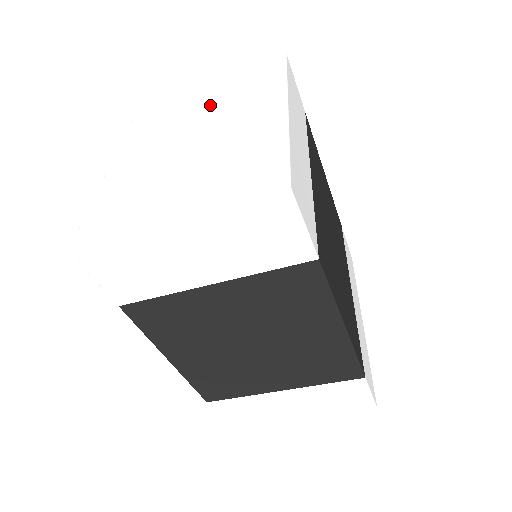
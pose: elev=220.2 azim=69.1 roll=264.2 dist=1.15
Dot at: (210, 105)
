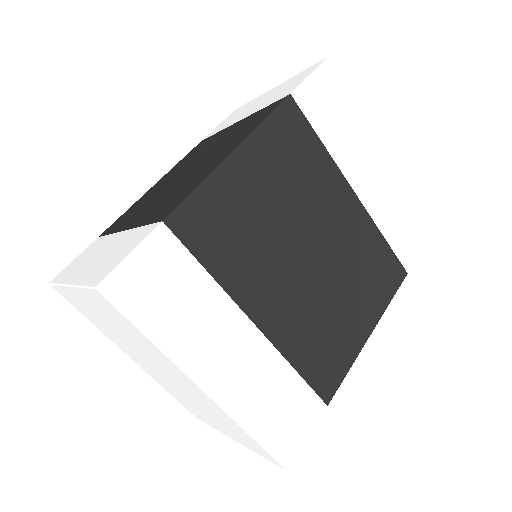
Dot at: (124, 337)
